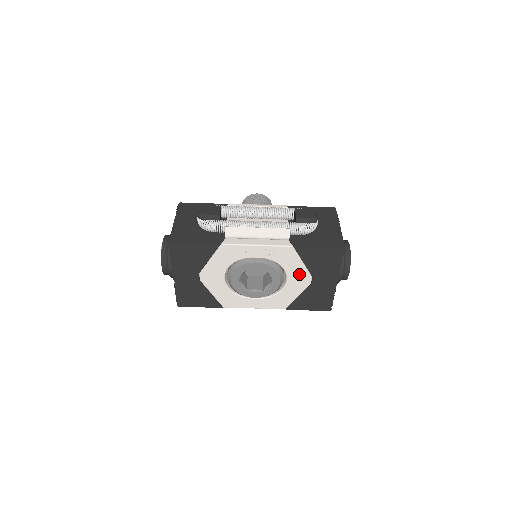
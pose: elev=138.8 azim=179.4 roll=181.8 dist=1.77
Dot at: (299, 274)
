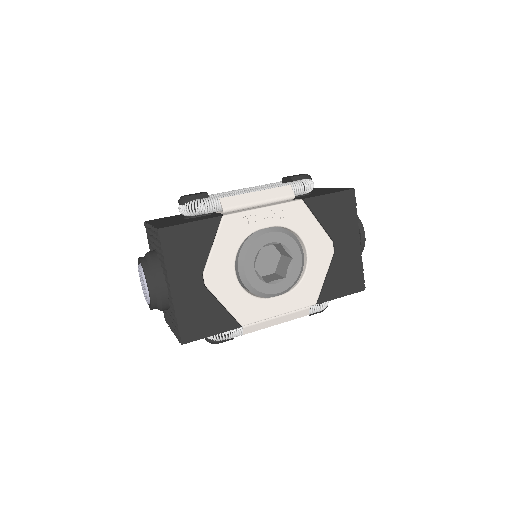
Dot at: (318, 241)
